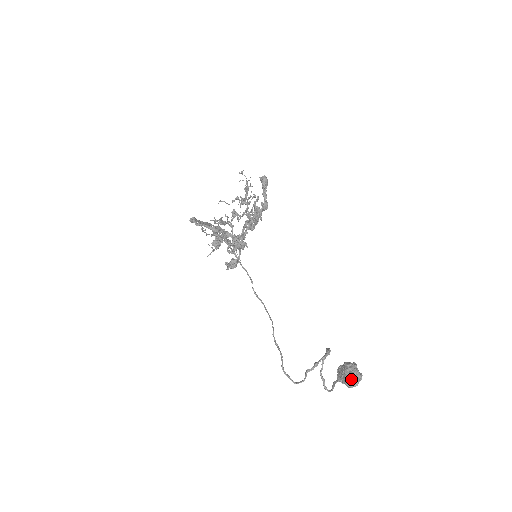
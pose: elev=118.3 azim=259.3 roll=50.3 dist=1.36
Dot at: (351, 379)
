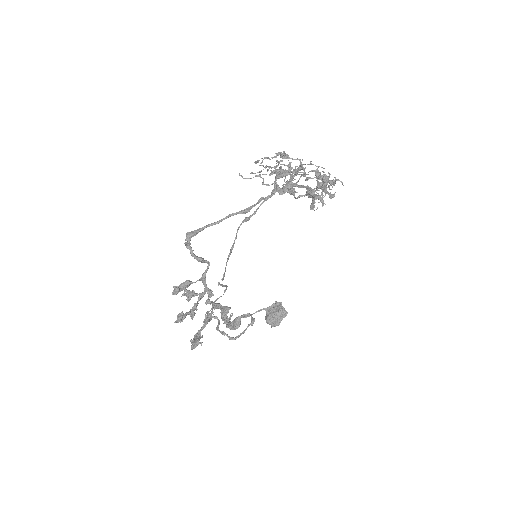
Dot at: (268, 322)
